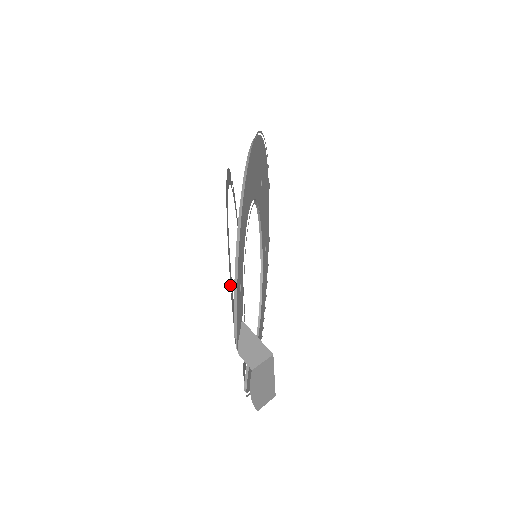
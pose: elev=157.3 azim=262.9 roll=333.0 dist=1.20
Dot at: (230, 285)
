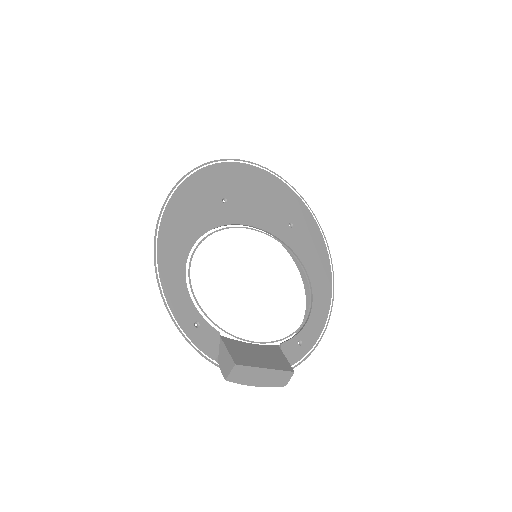
Dot at: (186, 328)
